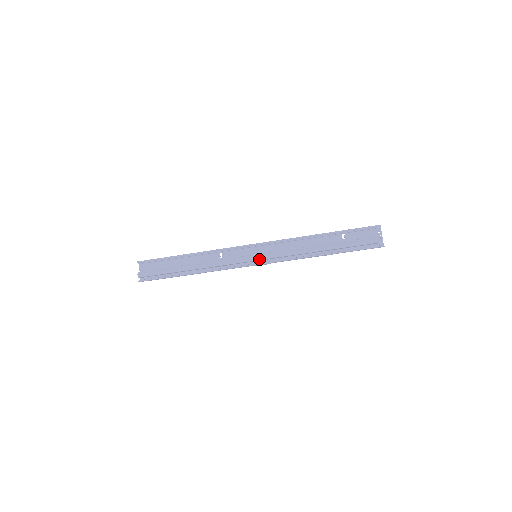
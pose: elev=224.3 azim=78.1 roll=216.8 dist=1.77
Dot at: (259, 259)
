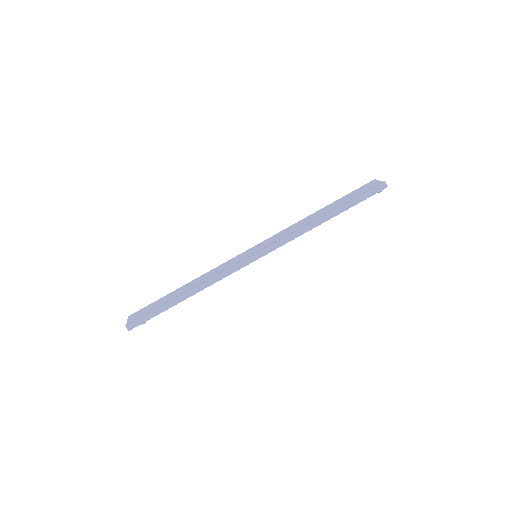
Dot at: (257, 251)
